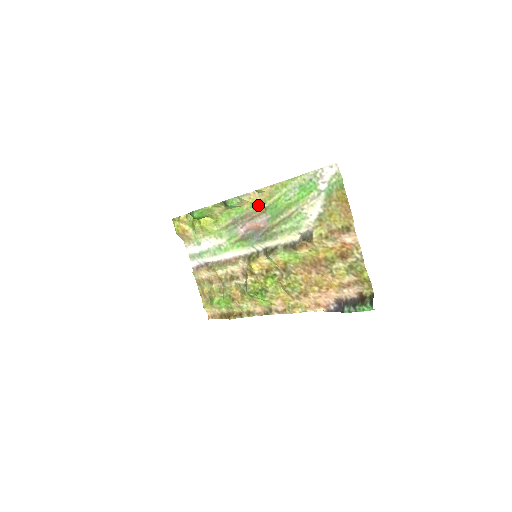
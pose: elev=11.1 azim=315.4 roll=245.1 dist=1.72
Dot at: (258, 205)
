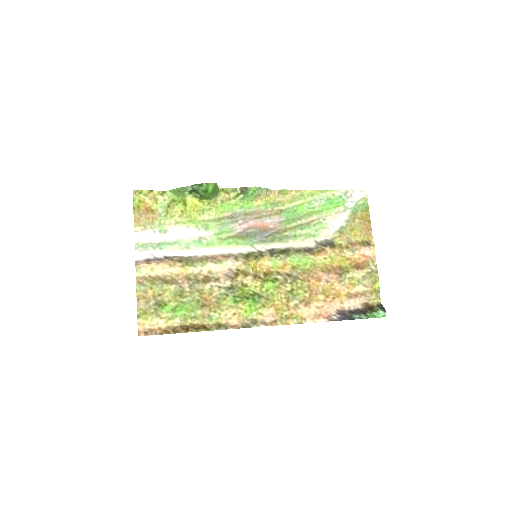
Dot at: (274, 205)
